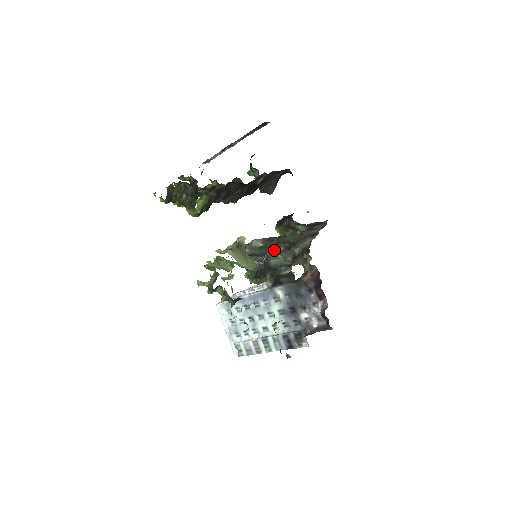
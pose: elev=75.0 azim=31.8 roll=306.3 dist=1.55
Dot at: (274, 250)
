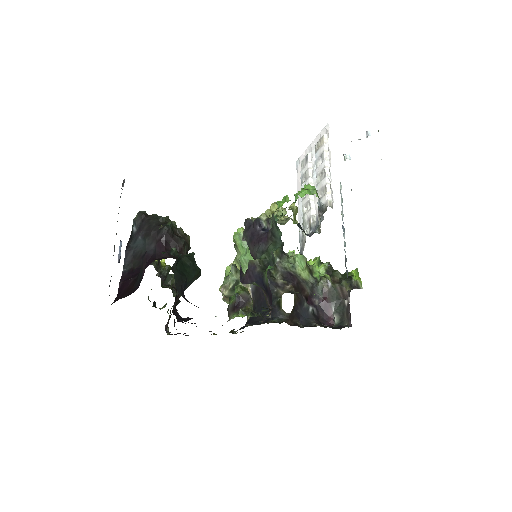
Dot at: occluded
